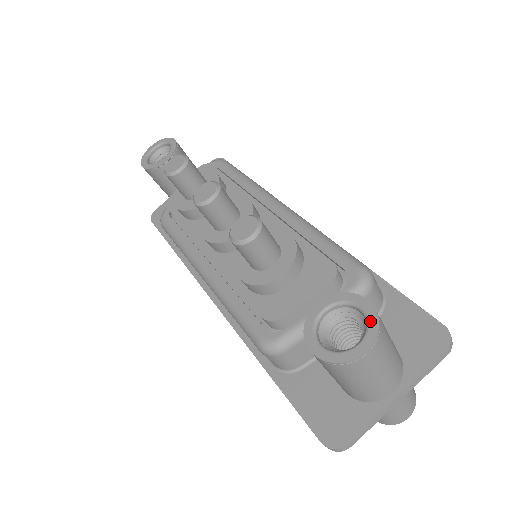
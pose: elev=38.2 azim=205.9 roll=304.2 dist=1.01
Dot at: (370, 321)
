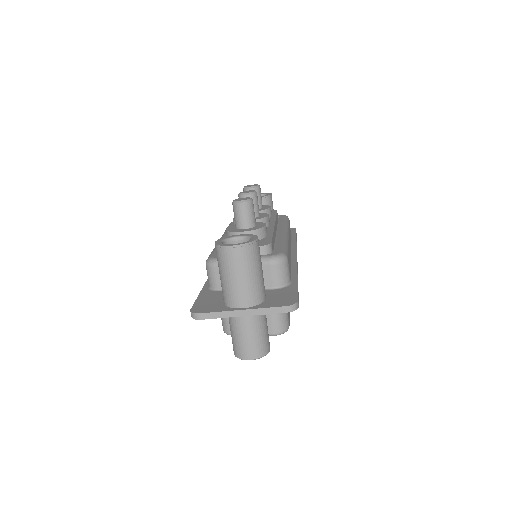
Dot at: (249, 241)
